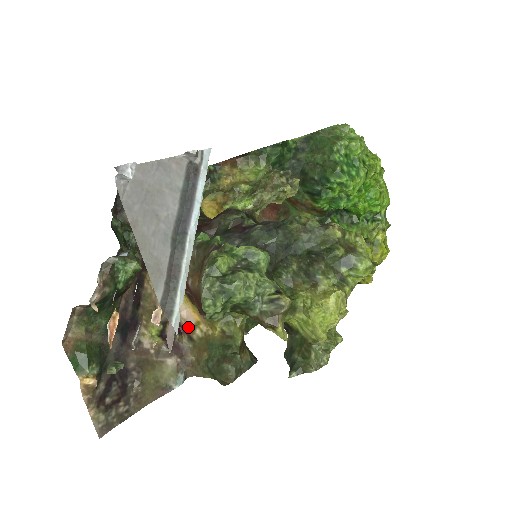
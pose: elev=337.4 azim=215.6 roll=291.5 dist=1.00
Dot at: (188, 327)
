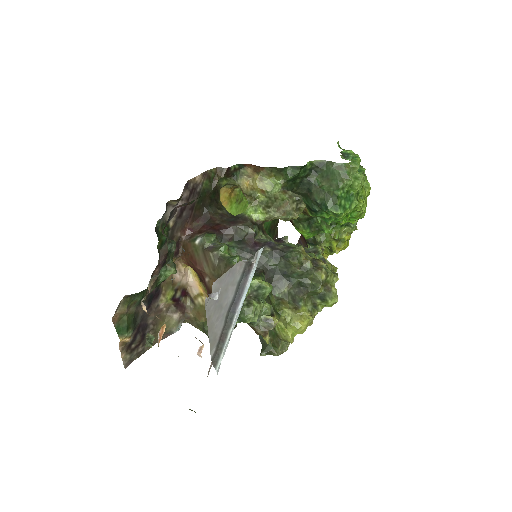
Dot at: (192, 293)
